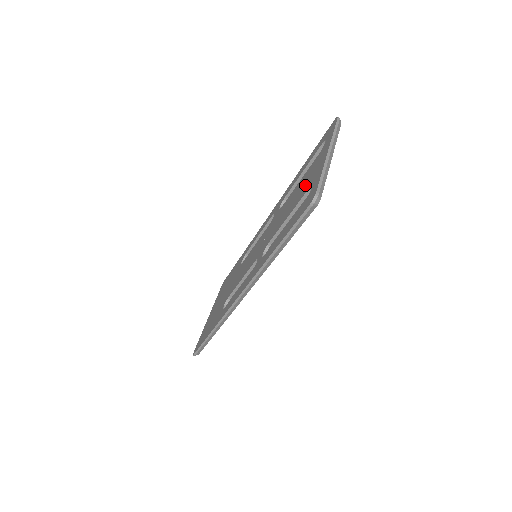
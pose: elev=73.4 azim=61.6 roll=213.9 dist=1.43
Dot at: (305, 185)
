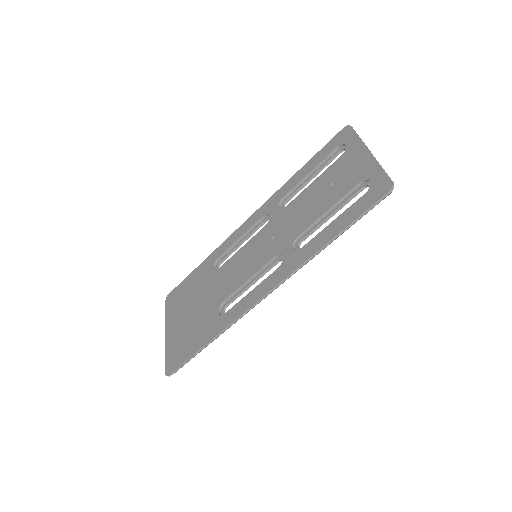
Dot at: (343, 181)
